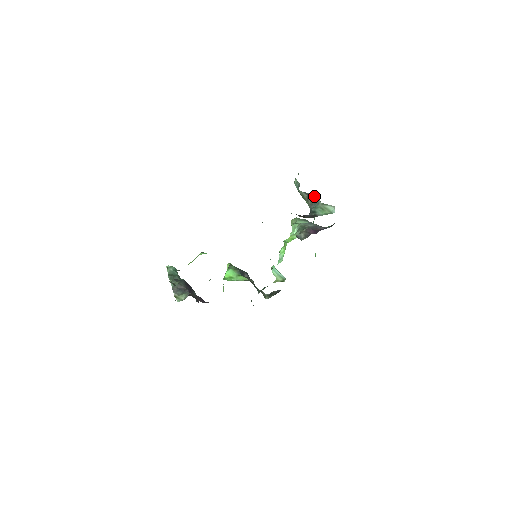
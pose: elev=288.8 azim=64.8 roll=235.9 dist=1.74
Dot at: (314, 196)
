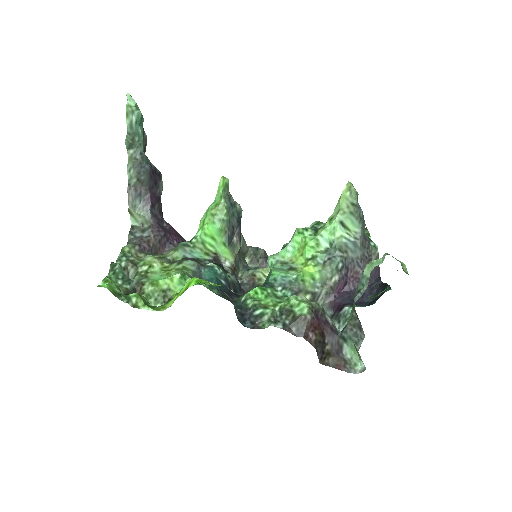
Dot at: (362, 330)
